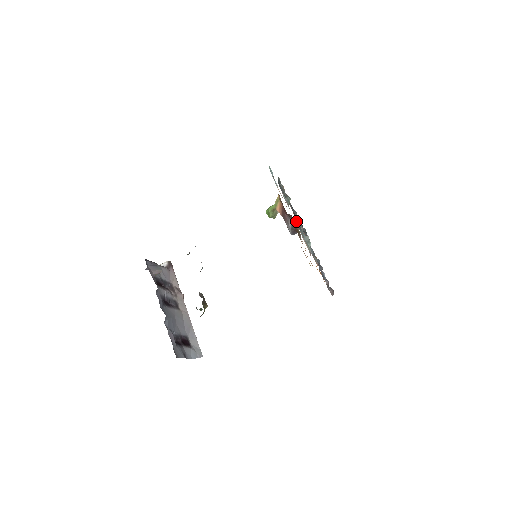
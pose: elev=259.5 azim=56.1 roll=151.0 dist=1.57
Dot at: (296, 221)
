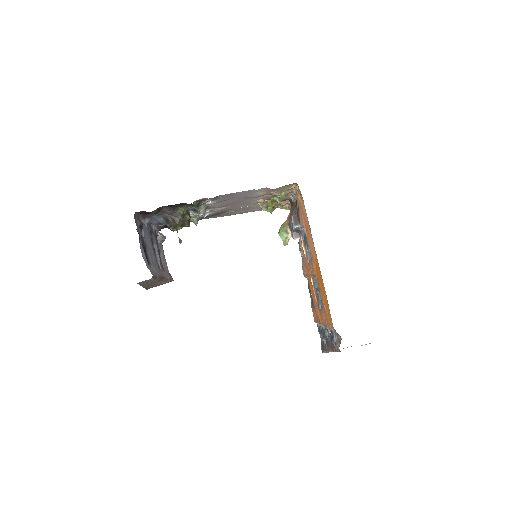
Dot at: (304, 239)
